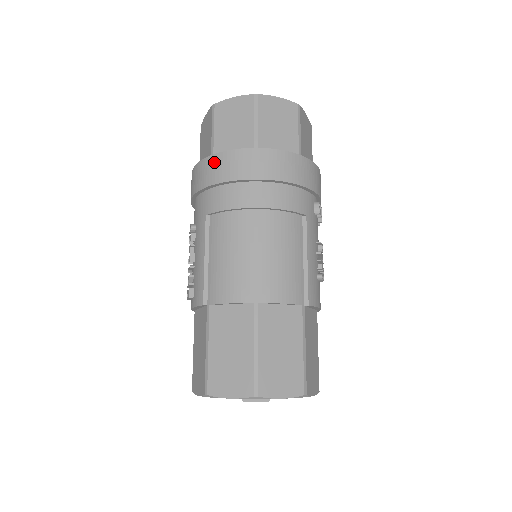
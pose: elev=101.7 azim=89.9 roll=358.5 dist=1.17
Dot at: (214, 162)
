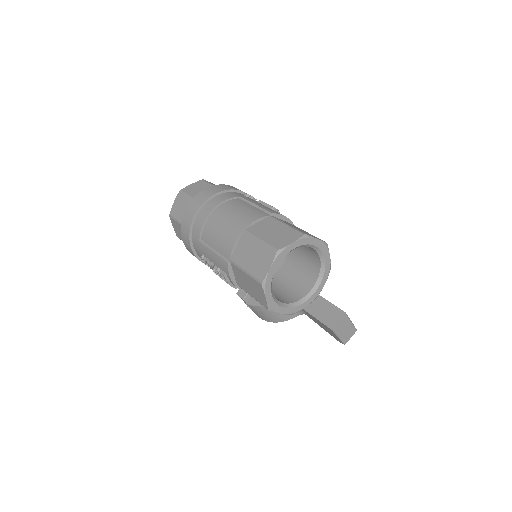
Dot at: (184, 222)
